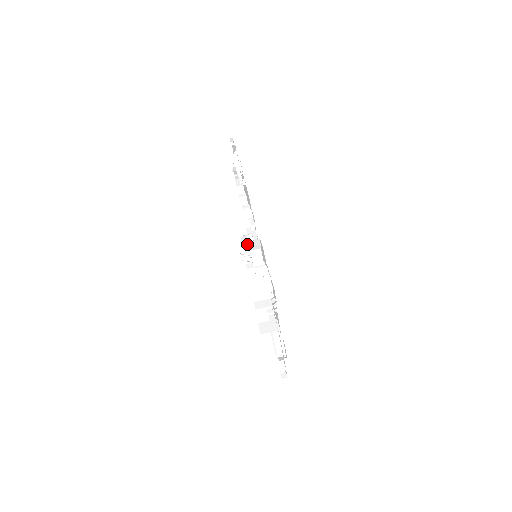
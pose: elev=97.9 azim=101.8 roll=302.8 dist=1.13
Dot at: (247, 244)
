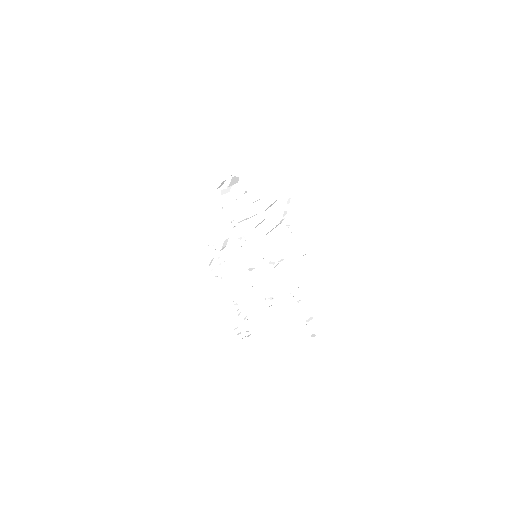
Dot at: (221, 194)
